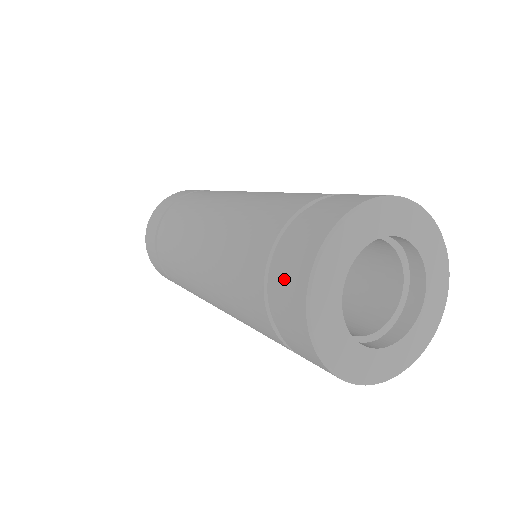
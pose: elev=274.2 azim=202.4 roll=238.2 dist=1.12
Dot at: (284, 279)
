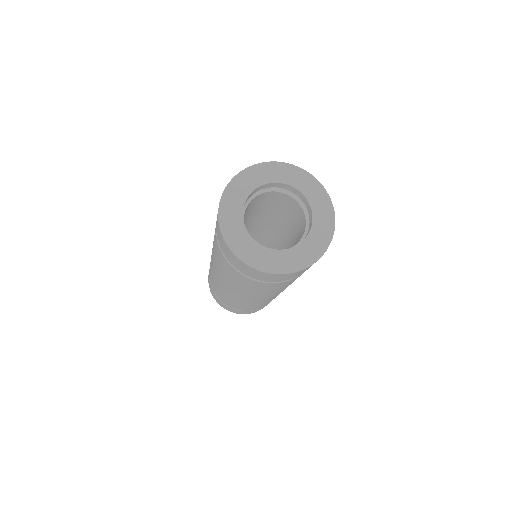
Dot at: occluded
